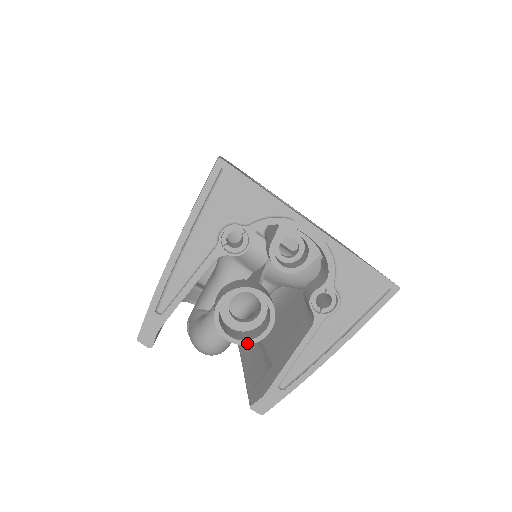
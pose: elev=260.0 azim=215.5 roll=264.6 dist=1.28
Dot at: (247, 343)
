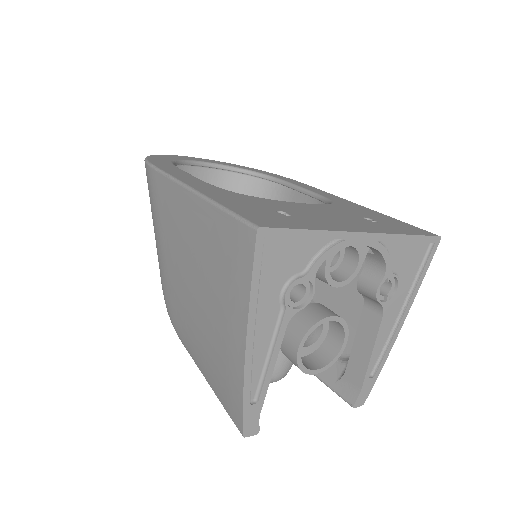
Dot at: (332, 364)
